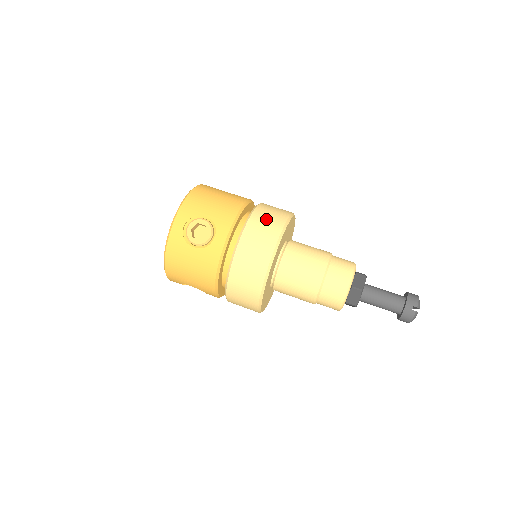
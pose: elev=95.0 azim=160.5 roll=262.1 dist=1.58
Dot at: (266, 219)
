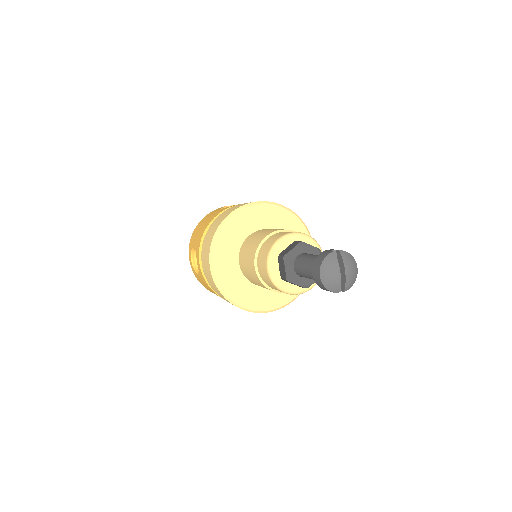
Dot at: occluded
